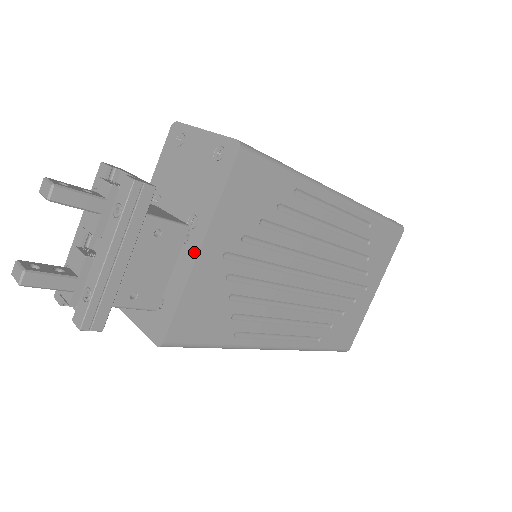
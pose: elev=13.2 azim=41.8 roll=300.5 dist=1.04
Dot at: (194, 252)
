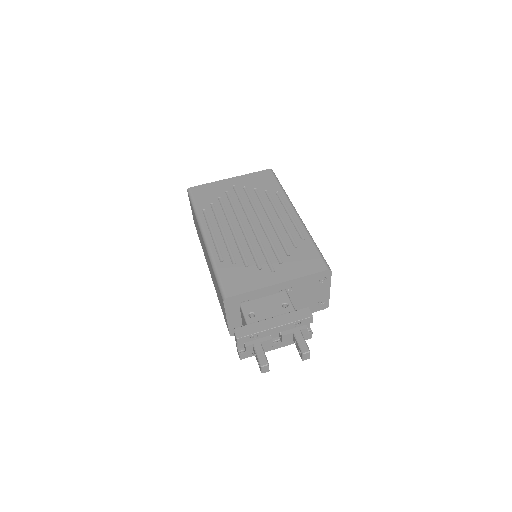
Dot at: occluded
